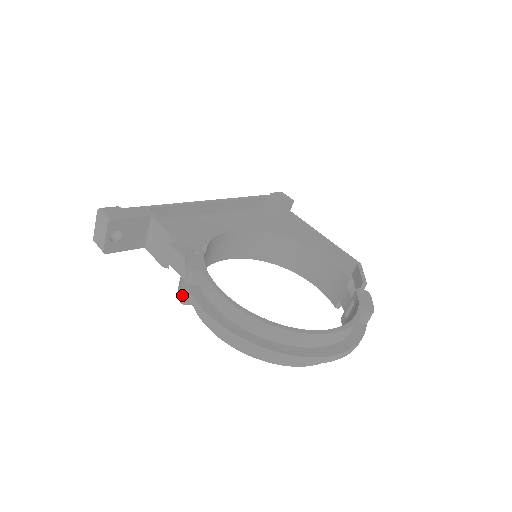
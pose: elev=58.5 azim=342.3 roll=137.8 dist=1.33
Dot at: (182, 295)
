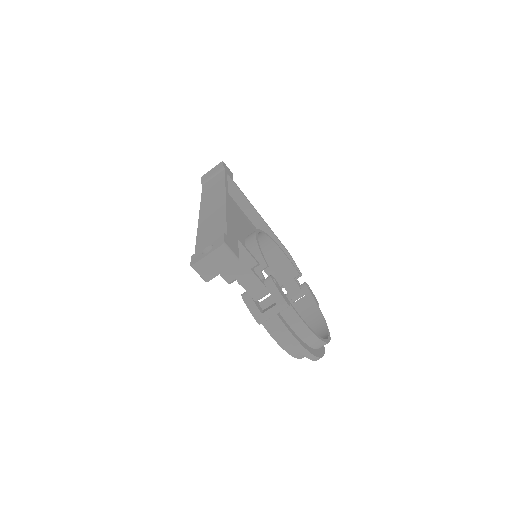
Dot at: (264, 319)
